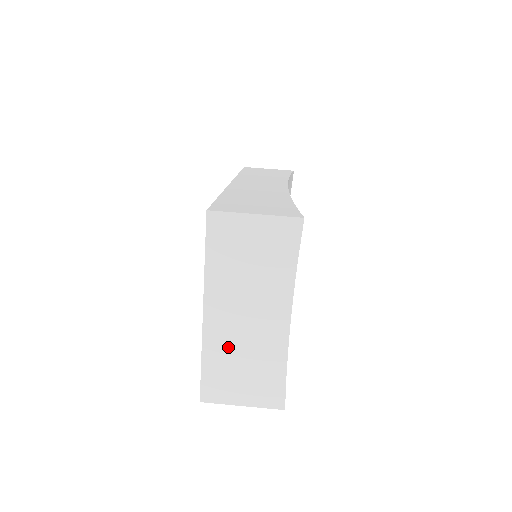
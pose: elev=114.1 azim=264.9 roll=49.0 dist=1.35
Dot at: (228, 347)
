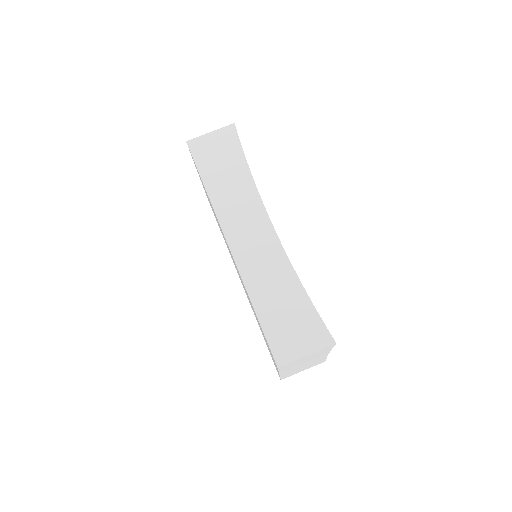
Dot at: occluded
